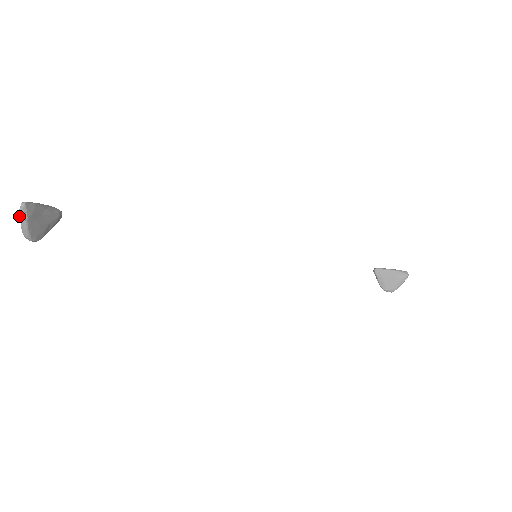
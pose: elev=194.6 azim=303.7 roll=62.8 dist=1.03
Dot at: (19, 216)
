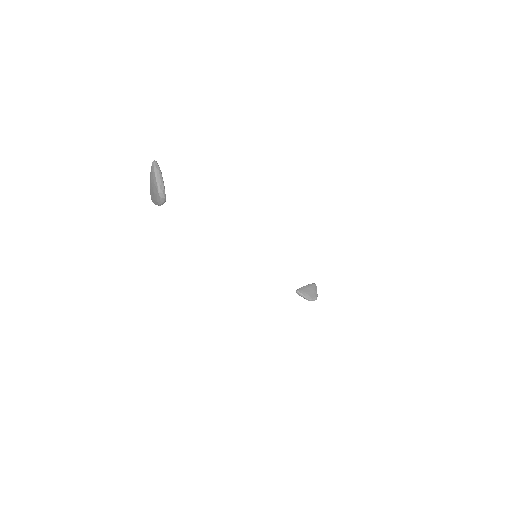
Dot at: (154, 172)
